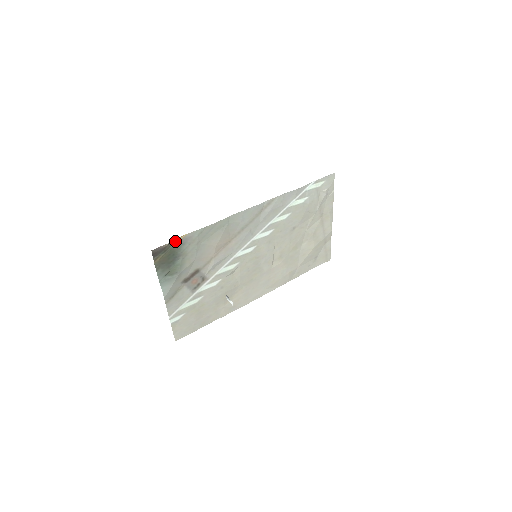
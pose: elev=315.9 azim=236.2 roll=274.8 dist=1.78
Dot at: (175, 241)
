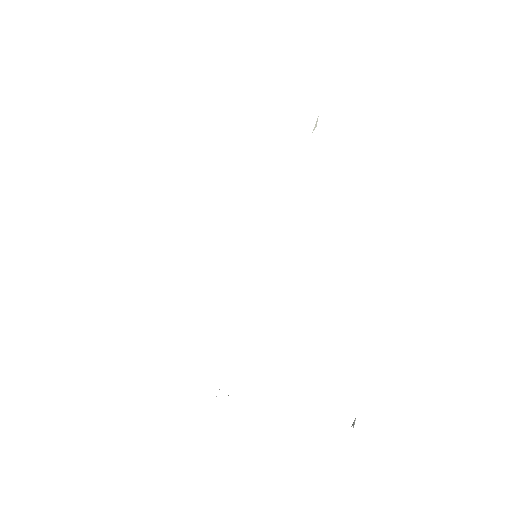
Dot at: occluded
